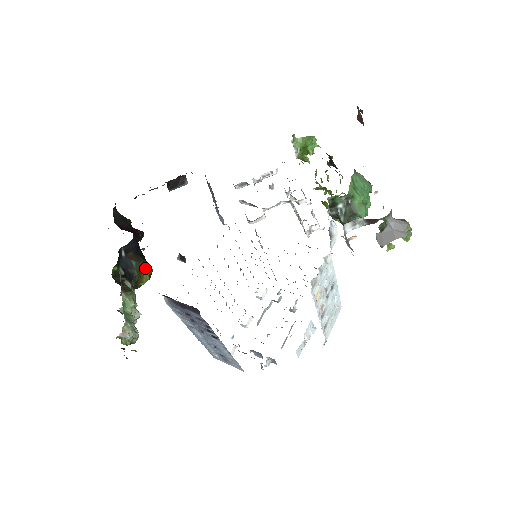
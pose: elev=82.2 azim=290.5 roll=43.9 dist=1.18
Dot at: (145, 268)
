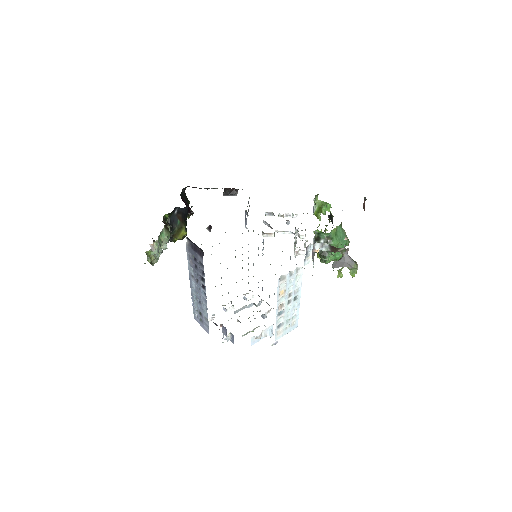
Dot at: (183, 230)
